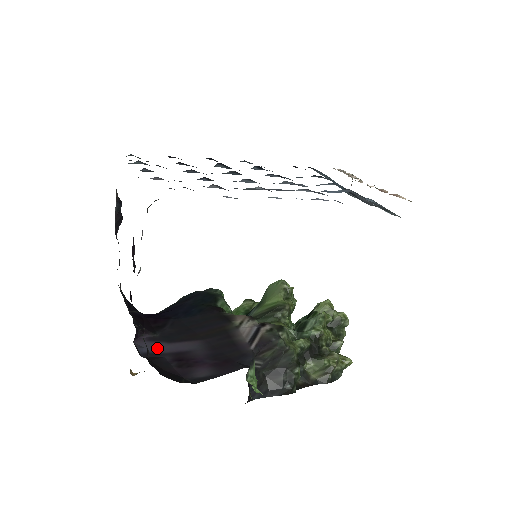
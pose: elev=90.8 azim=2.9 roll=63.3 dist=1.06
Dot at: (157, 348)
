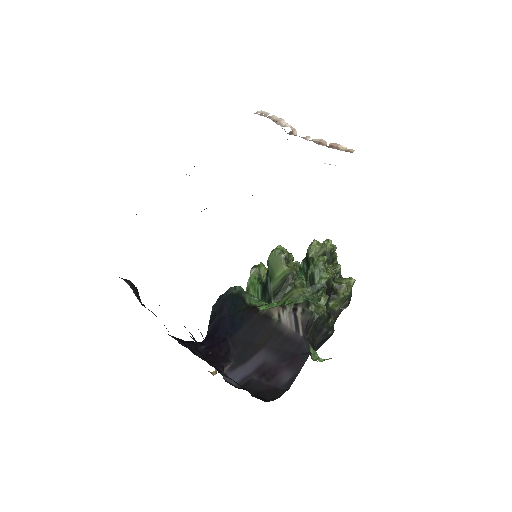
Dot at: (242, 374)
